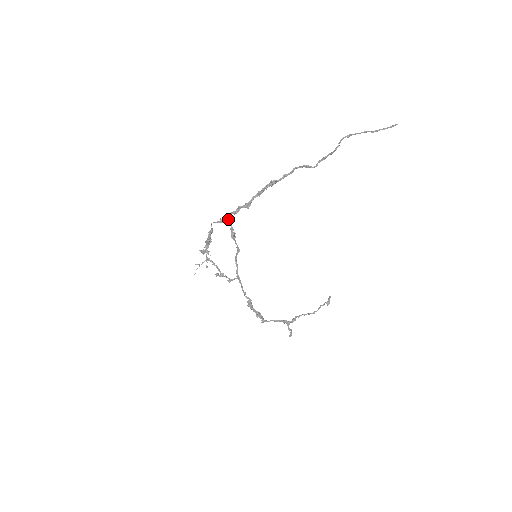
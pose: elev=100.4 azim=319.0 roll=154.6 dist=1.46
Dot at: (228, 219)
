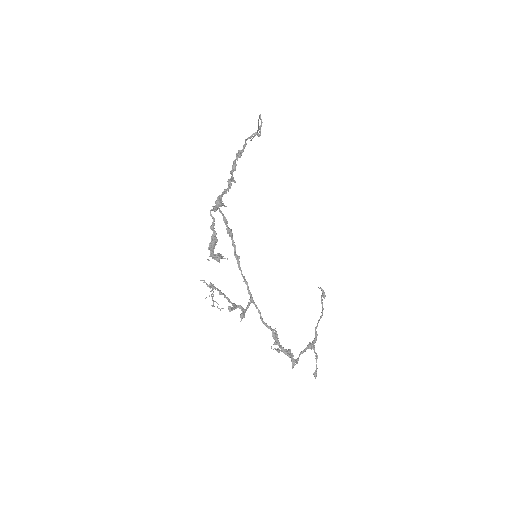
Dot at: (221, 203)
